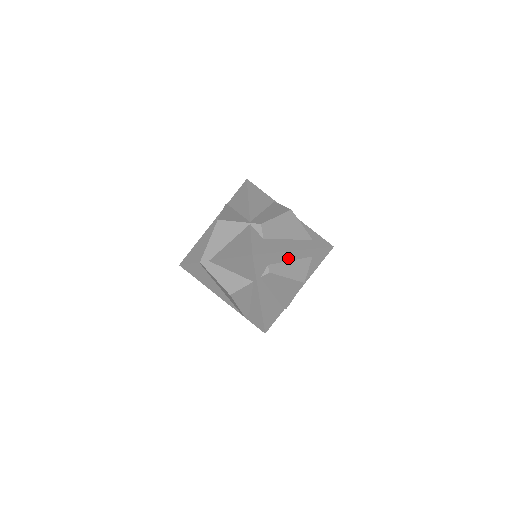
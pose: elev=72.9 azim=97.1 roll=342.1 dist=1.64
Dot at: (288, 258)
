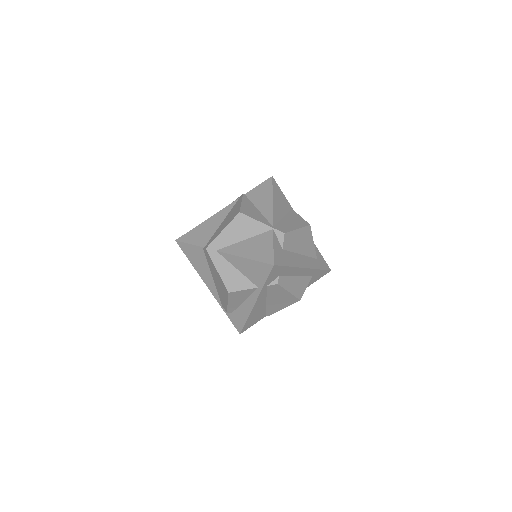
Dot at: (296, 273)
